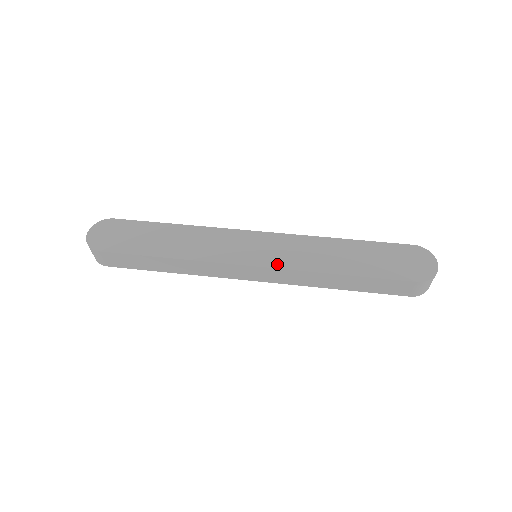
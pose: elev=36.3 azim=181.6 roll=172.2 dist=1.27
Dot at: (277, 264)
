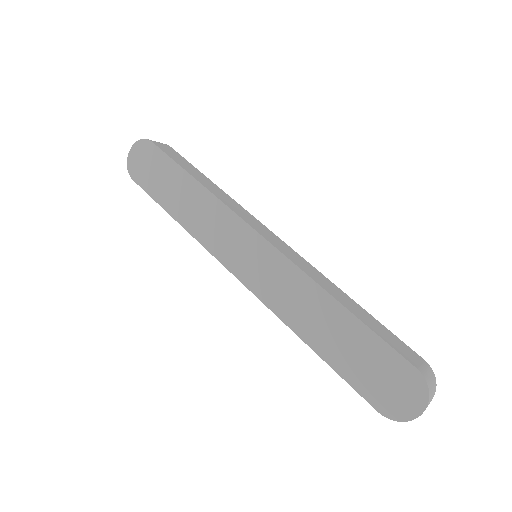
Dot at: (256, 289)
